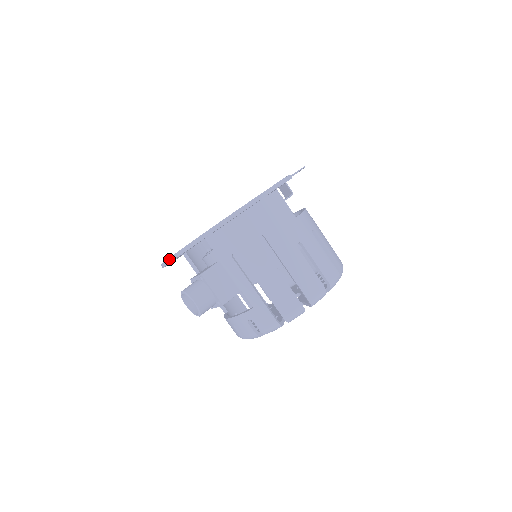
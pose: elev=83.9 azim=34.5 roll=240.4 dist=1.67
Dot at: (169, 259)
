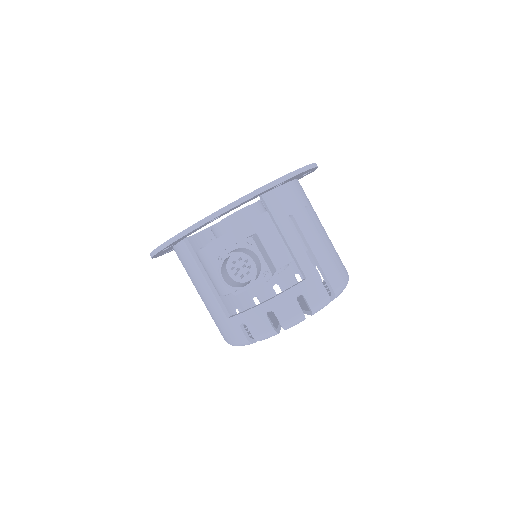
Dot at: (228, 206)
